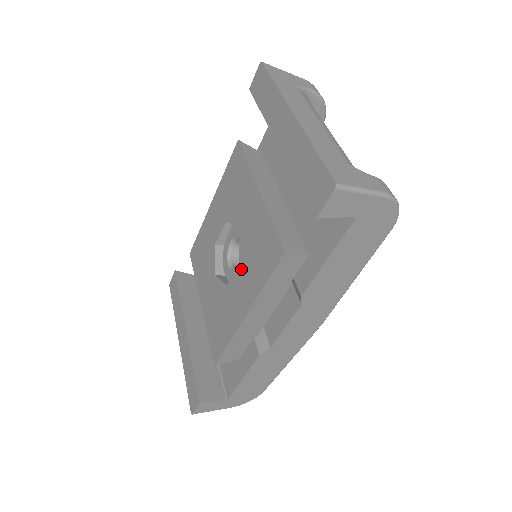
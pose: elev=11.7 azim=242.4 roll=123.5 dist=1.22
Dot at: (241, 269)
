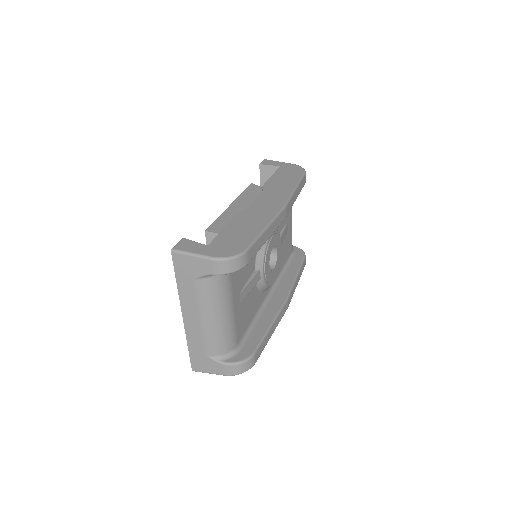
Dot at: occluded
